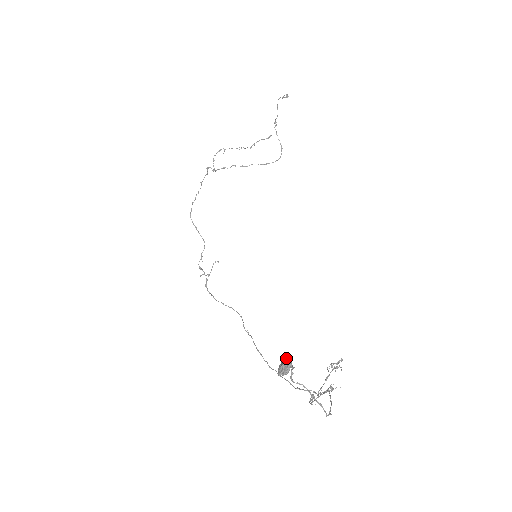
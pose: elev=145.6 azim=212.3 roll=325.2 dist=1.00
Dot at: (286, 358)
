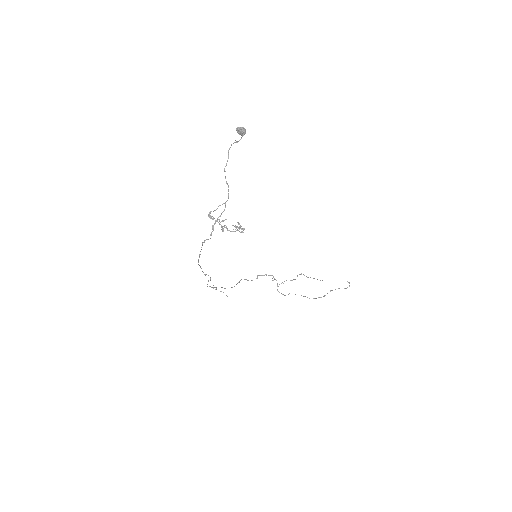
Dot at: (244, 134)
